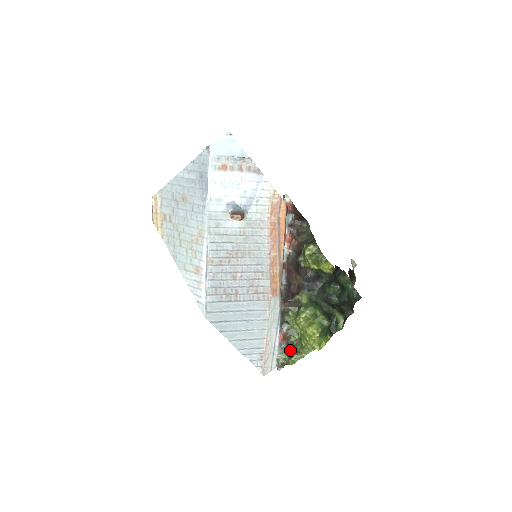
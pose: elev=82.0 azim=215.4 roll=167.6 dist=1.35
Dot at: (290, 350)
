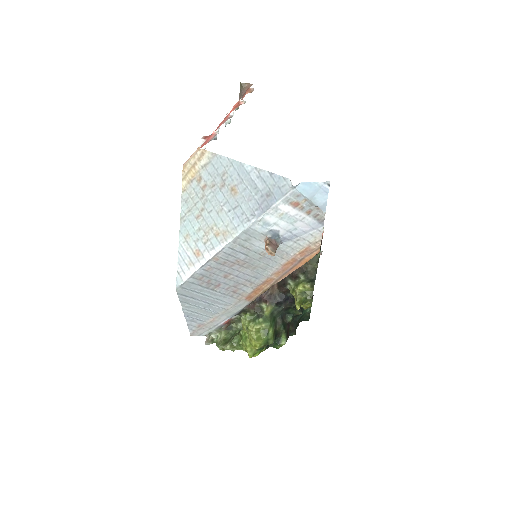
Dot at: (226, 333)
